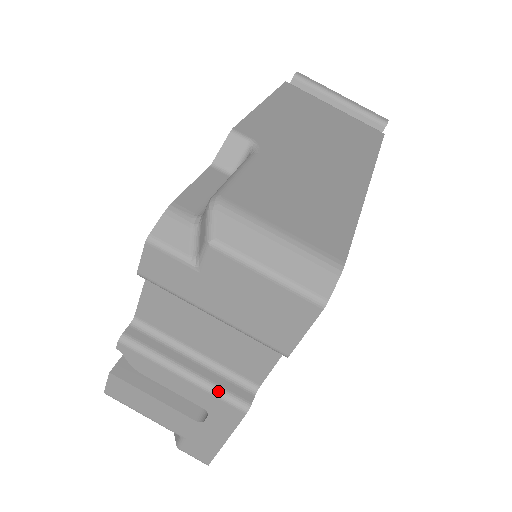
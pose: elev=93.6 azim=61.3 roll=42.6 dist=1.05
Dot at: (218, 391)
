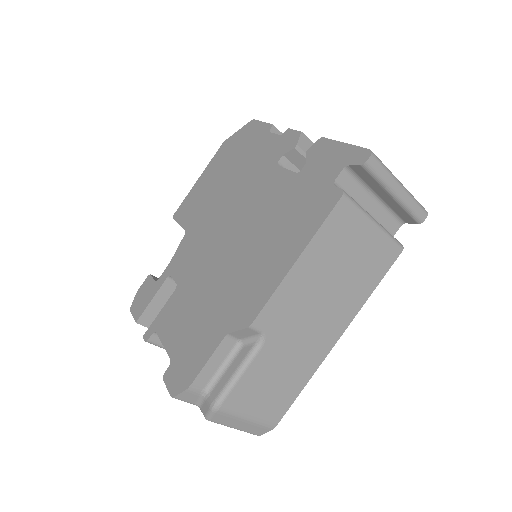
Dot at: occluded
